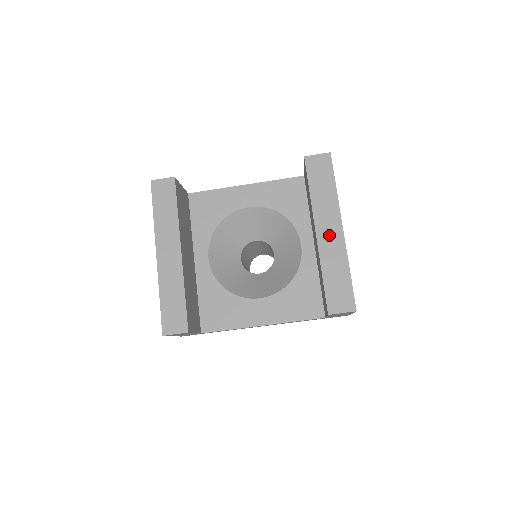
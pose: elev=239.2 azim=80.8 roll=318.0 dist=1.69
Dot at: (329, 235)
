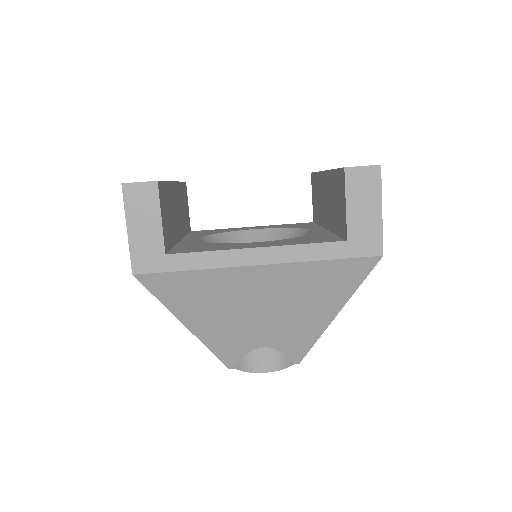
Dot at: occluded
